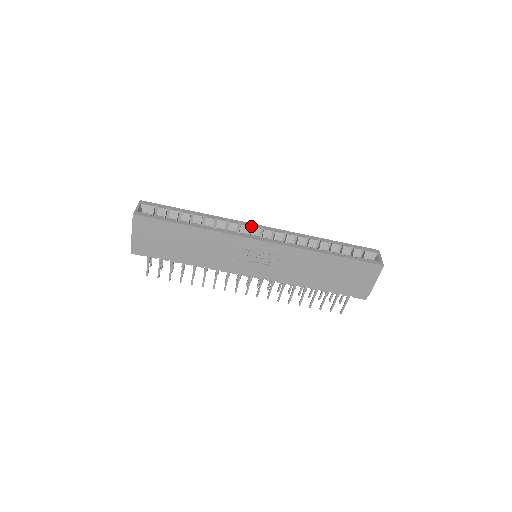
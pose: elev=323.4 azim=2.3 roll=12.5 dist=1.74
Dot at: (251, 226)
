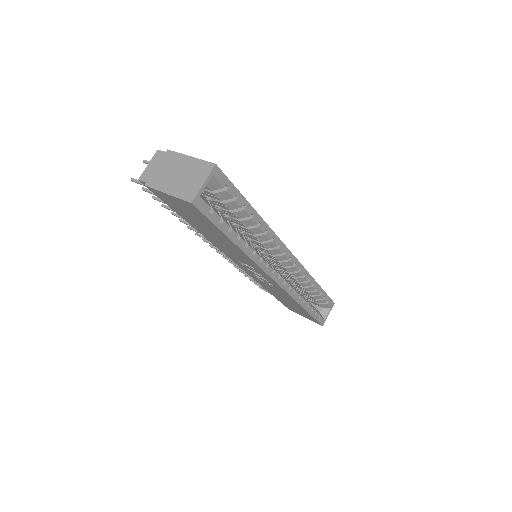
Dot at: (284, 250)
